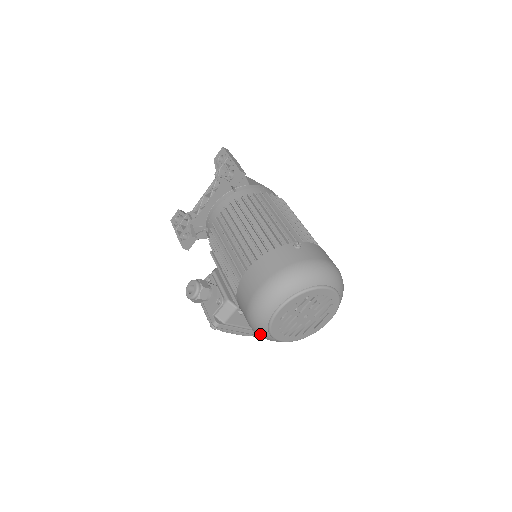
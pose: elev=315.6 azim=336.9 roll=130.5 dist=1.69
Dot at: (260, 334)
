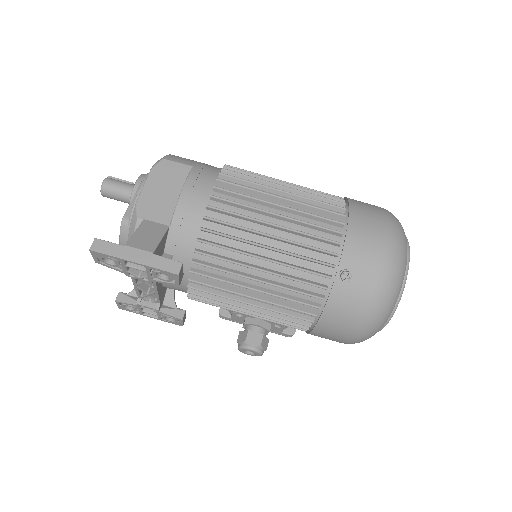
Dot at: occluded
